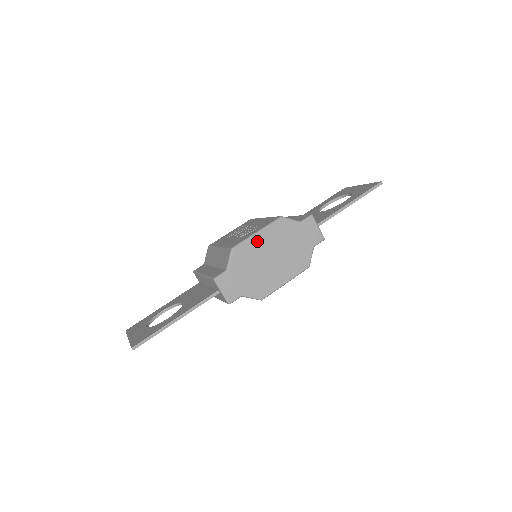
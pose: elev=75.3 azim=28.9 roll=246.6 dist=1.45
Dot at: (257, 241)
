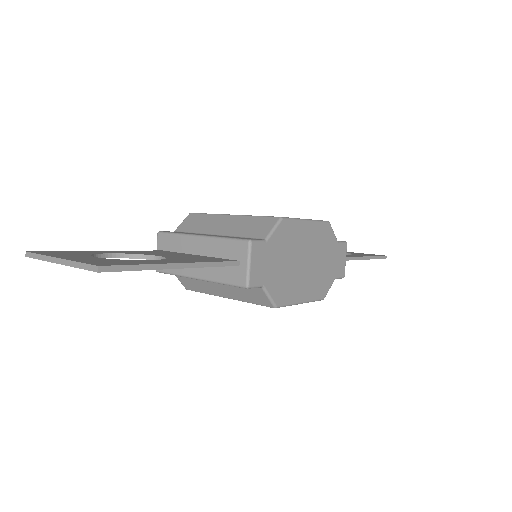
Dot at: (303, 230)
